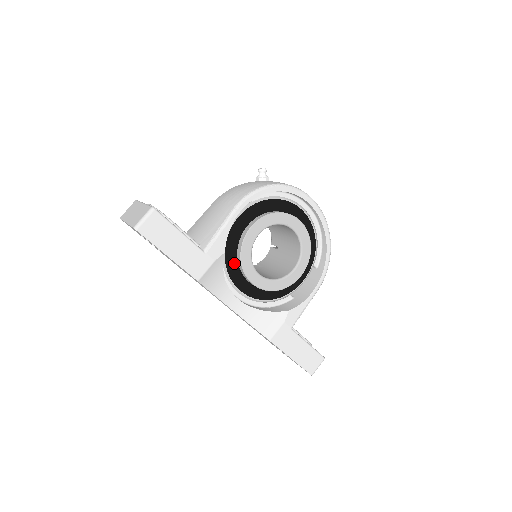
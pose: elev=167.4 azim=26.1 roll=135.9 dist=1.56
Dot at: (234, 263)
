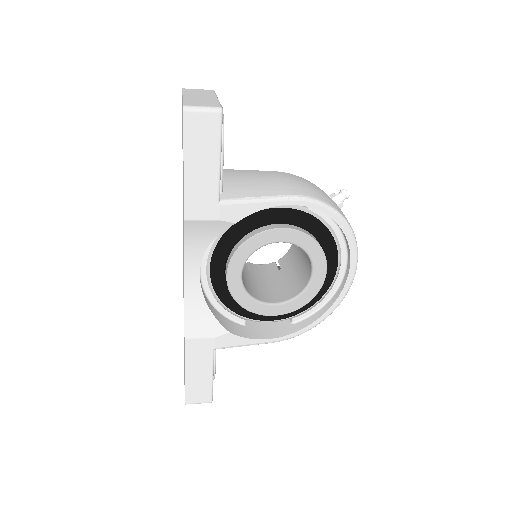
Dot at: (232, 241)
